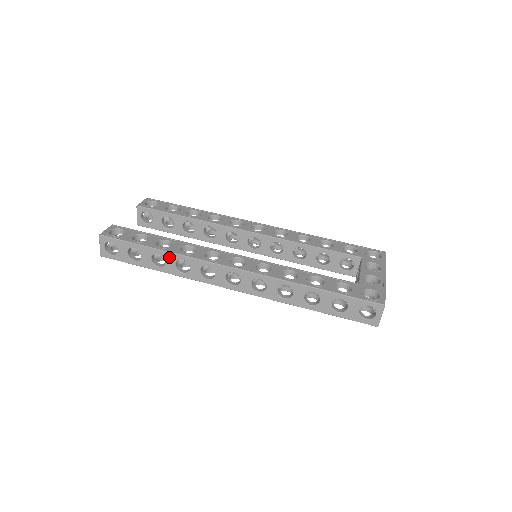
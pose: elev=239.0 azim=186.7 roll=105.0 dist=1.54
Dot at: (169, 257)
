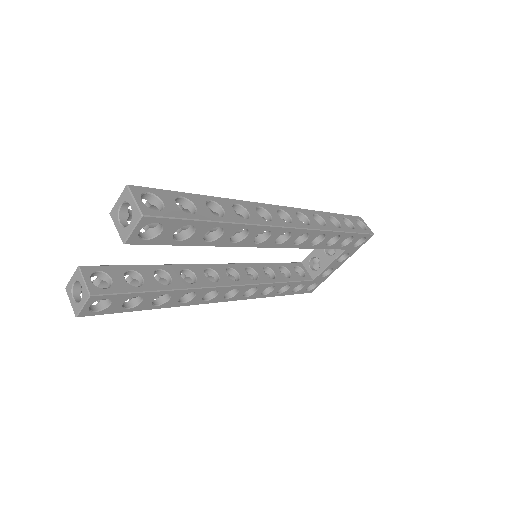
Dot at: (223, 203)
